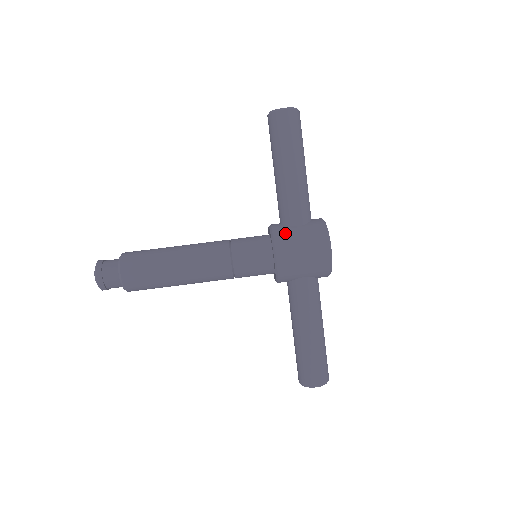
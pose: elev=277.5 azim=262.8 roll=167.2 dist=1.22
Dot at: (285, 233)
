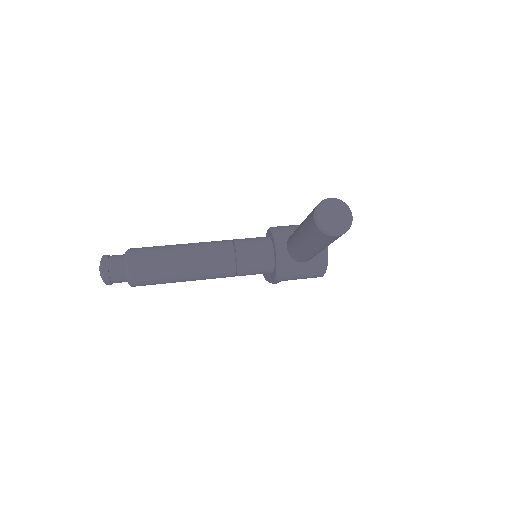
Dot at: occluded
